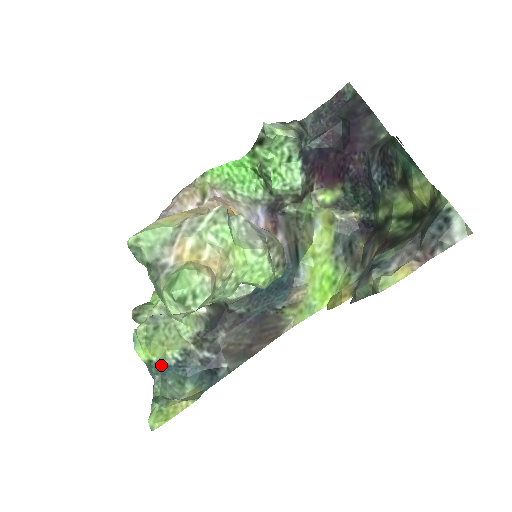
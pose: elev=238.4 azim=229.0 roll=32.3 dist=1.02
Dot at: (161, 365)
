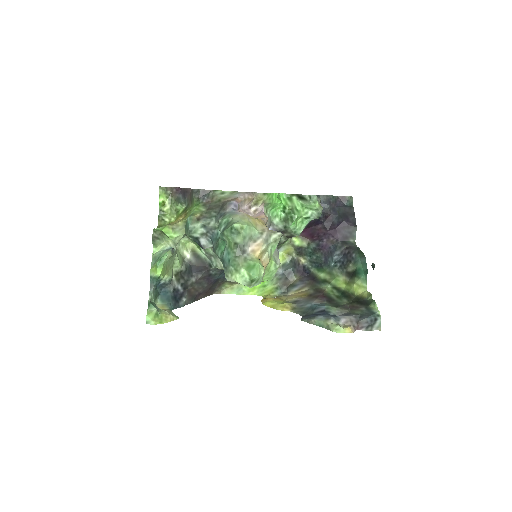
Dot at: (159, 282)
